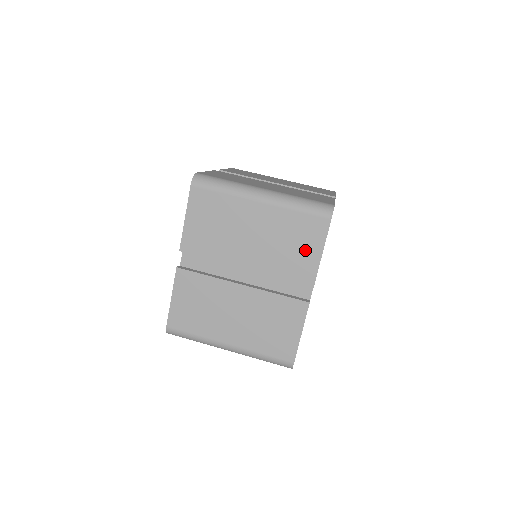
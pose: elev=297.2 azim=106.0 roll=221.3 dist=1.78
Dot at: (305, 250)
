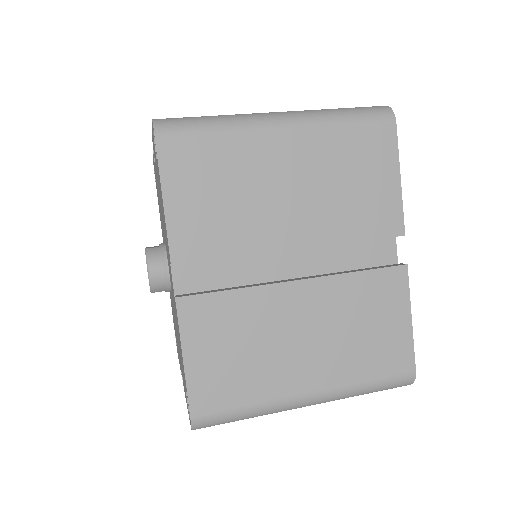
Dot at: (375, 184)
